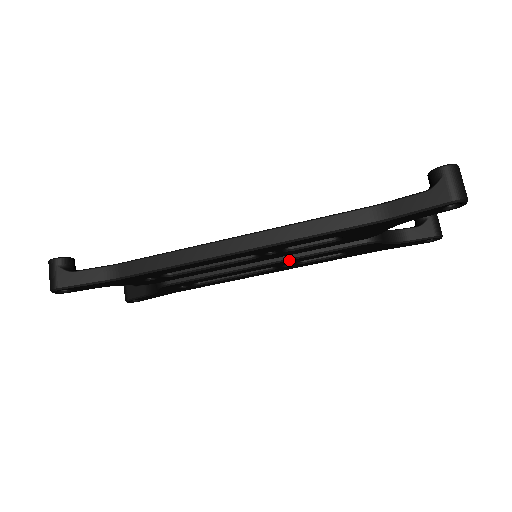
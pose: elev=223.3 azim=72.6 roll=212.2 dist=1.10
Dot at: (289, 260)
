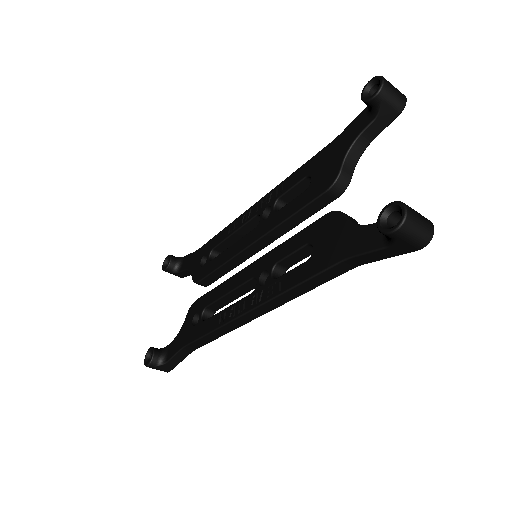
Dot at: occluded
